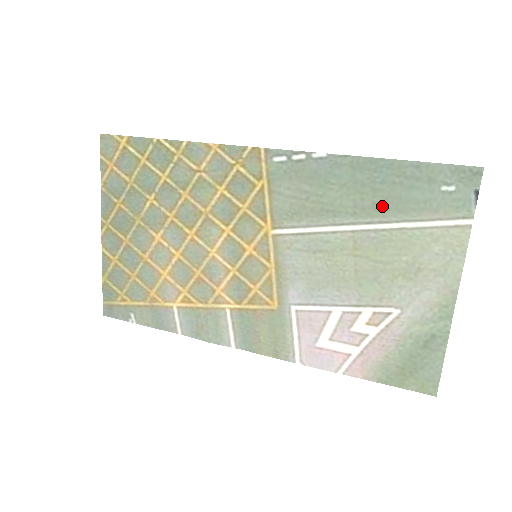
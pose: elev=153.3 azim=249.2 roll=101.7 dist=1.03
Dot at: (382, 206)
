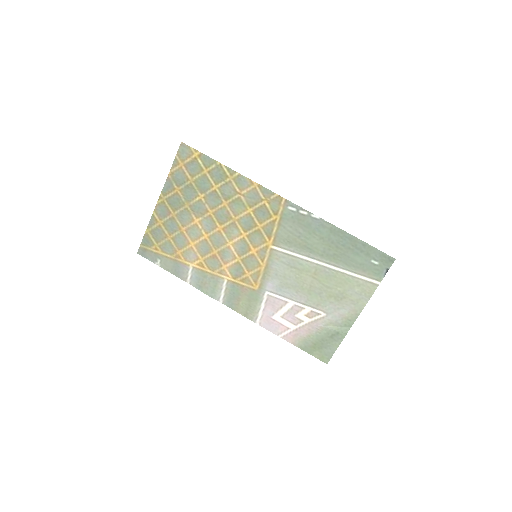
Dot at: (338, 257)
